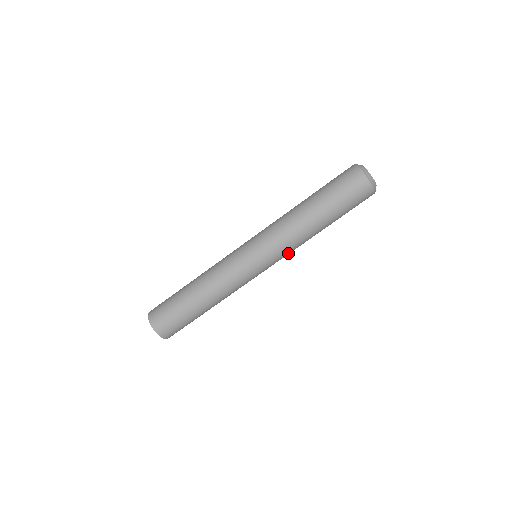
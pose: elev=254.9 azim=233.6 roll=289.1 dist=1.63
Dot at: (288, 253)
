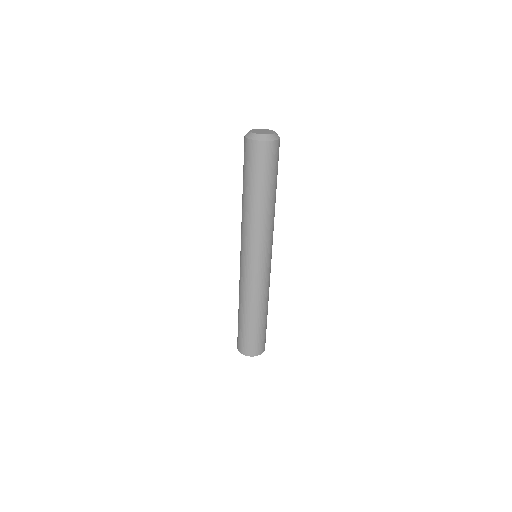
Dot at: (259, 239)
